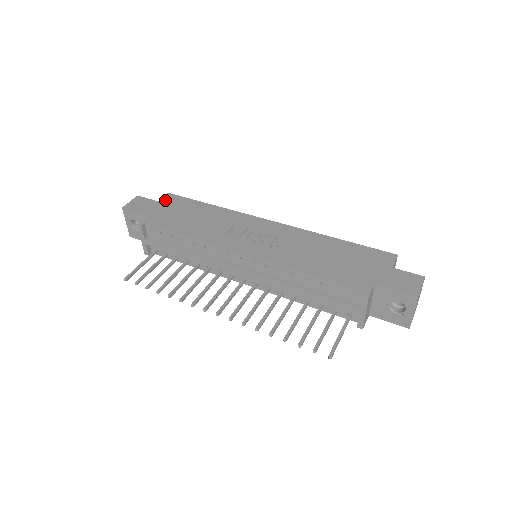
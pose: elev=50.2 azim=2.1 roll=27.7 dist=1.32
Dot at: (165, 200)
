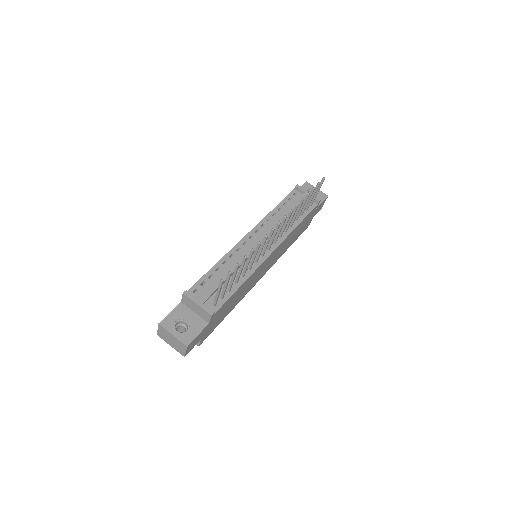
Dot at: occluded
